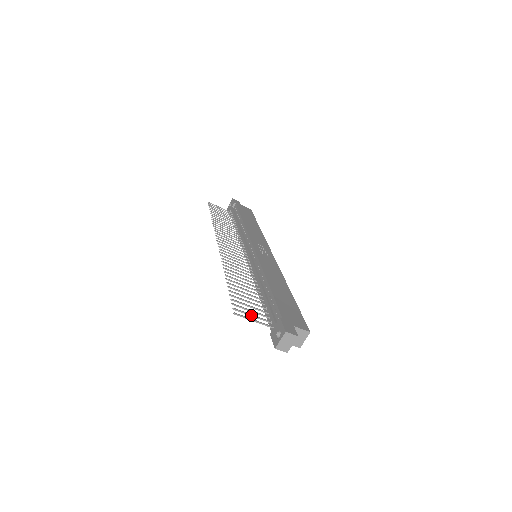
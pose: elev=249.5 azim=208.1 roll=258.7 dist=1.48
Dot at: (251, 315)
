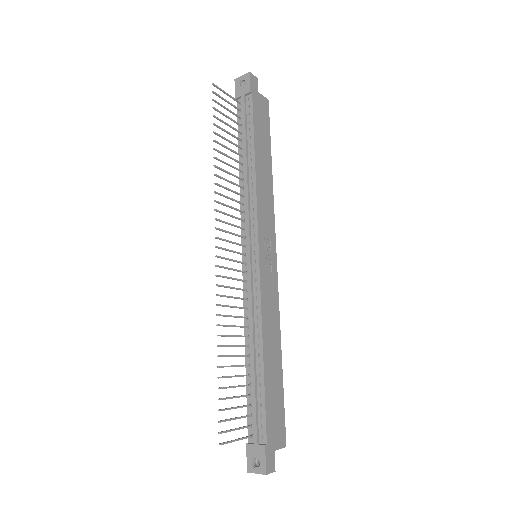
Dot at: occluded
